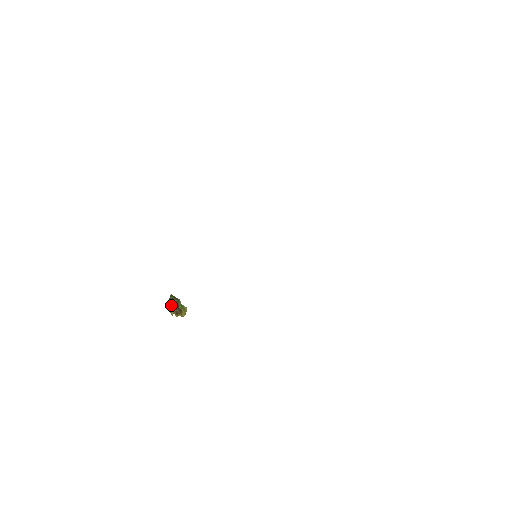
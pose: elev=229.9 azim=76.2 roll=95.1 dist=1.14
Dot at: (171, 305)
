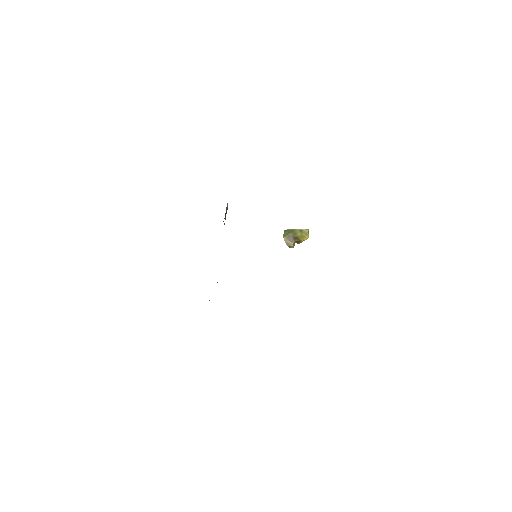
Dot at: (287, 241)
